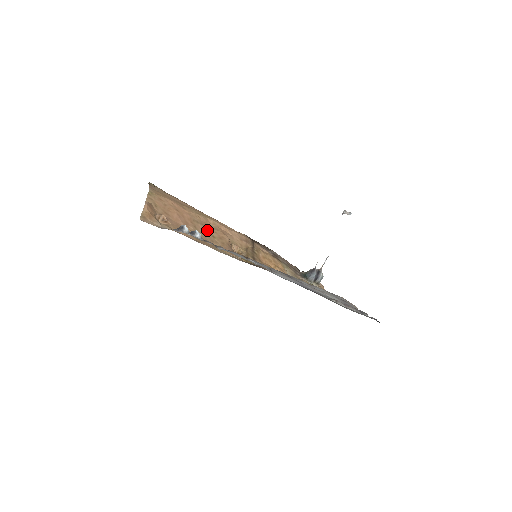
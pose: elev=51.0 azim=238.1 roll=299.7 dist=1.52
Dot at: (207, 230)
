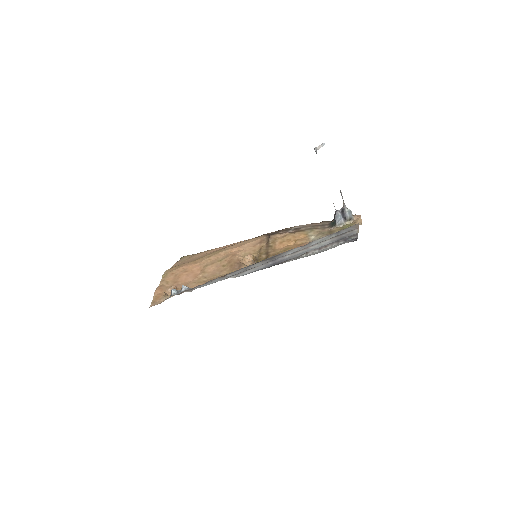
Dot at: (217, 265)
